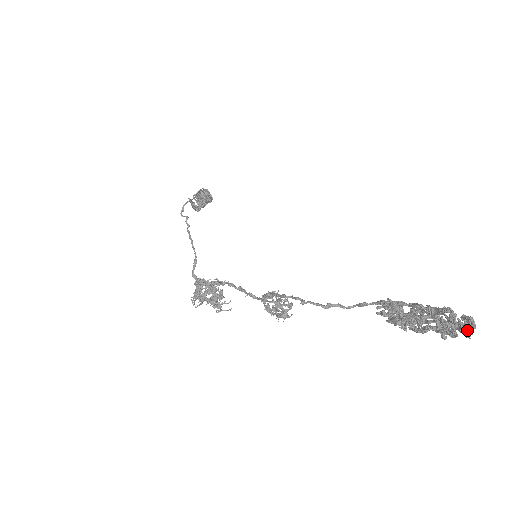
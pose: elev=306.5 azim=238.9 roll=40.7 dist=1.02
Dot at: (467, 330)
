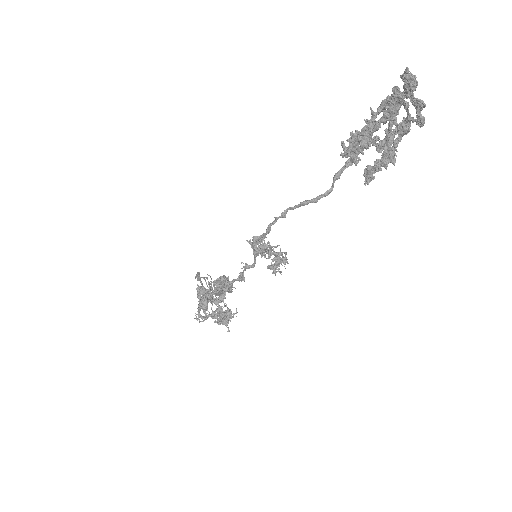
Dot at: (404, 74)
